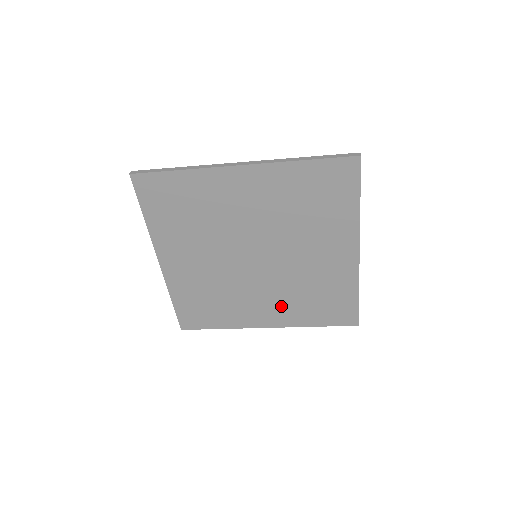
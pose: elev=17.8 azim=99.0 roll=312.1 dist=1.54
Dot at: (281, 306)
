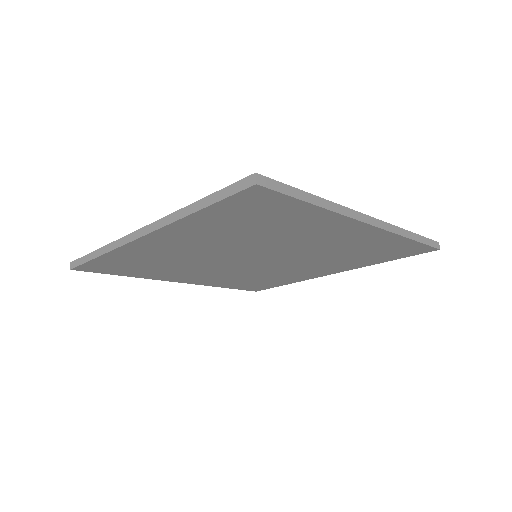
Dot at: (328, 265)
